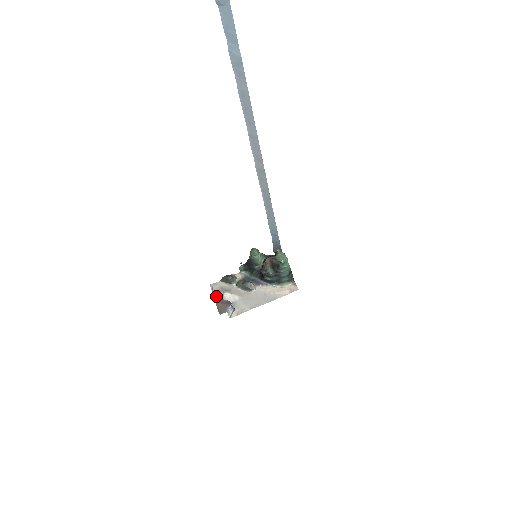
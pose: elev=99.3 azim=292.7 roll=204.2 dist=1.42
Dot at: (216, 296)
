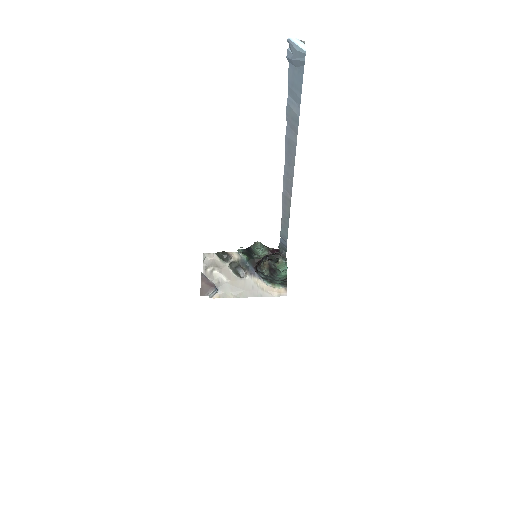
Dot at: (205, 268)
